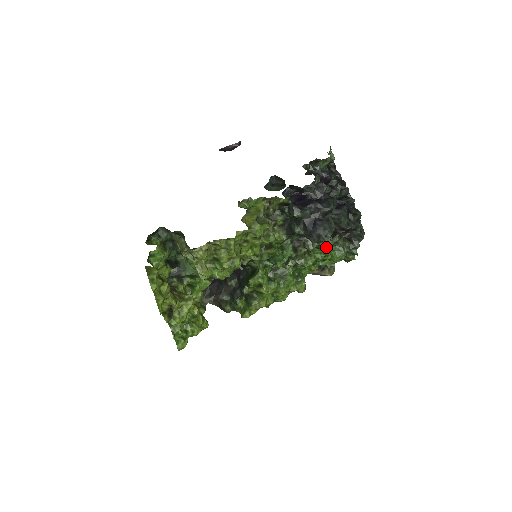
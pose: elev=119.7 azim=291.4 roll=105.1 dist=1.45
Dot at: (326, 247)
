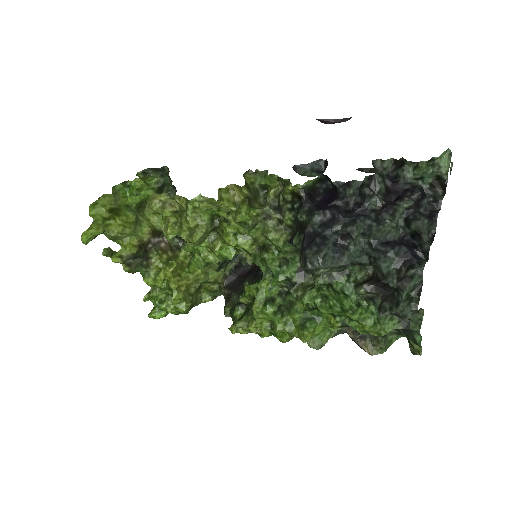
Dot at: (344, 294)
